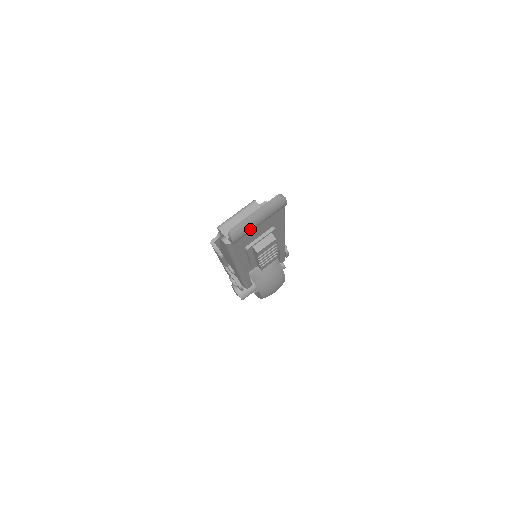
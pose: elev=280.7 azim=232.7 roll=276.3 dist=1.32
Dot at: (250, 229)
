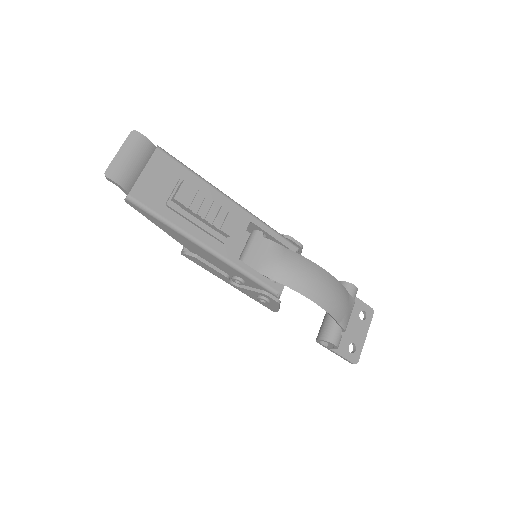
Dot at: (124, 167)
